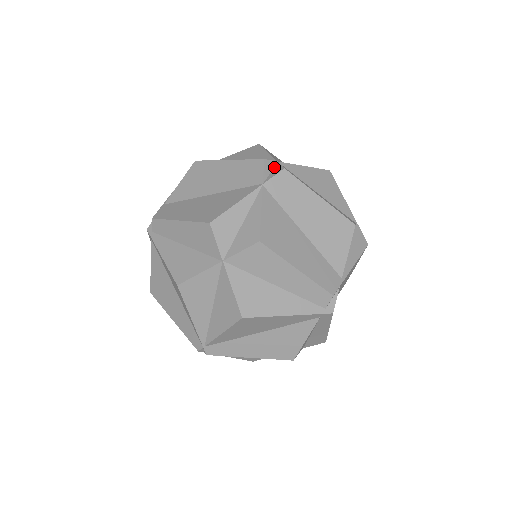
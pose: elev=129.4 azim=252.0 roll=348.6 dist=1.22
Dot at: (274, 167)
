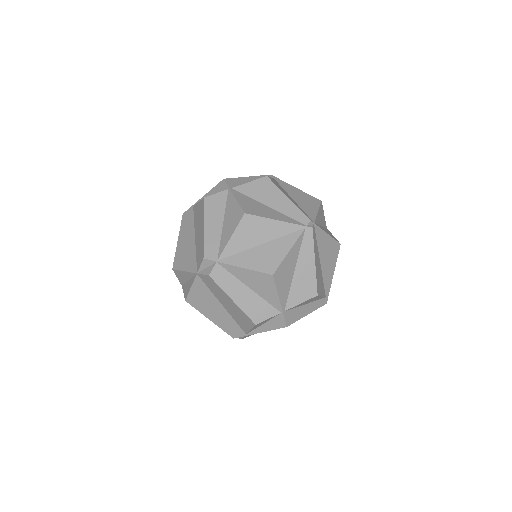
Dot at: (211, 265)
